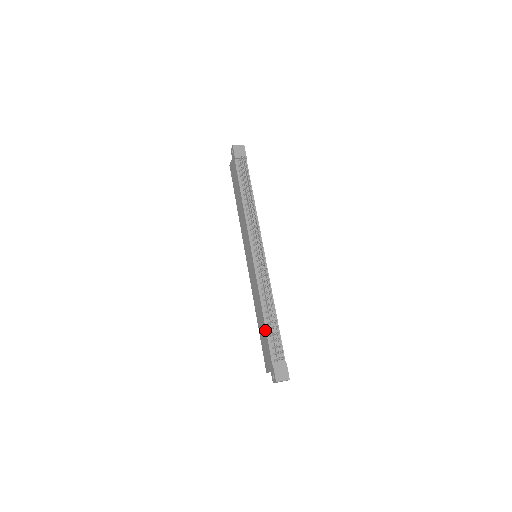
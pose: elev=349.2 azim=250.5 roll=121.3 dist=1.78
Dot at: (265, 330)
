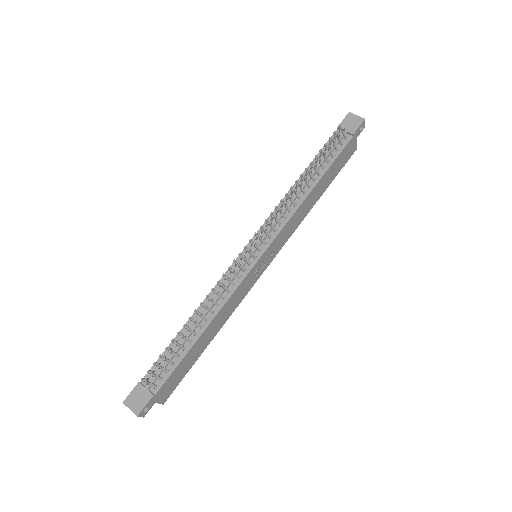
Dot at: (174, 339)
